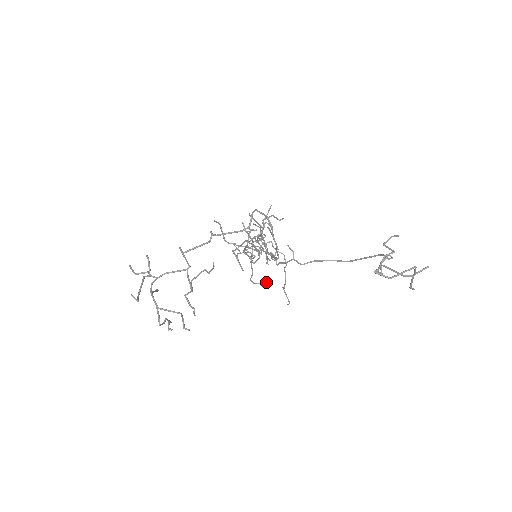
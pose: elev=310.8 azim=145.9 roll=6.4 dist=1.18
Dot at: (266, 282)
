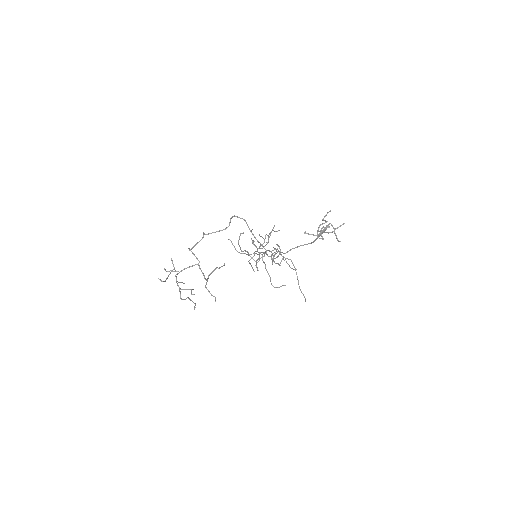
Dot at: (284, 285)
